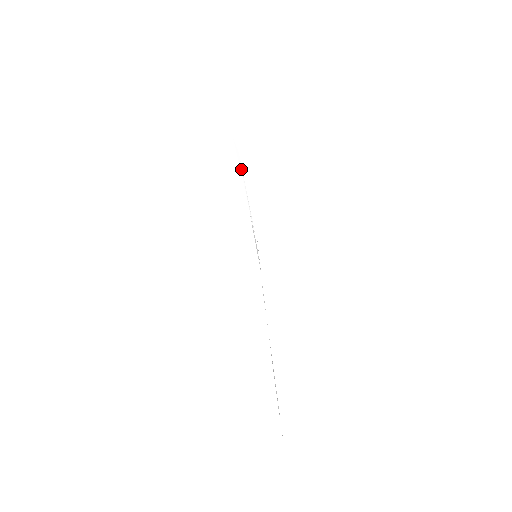
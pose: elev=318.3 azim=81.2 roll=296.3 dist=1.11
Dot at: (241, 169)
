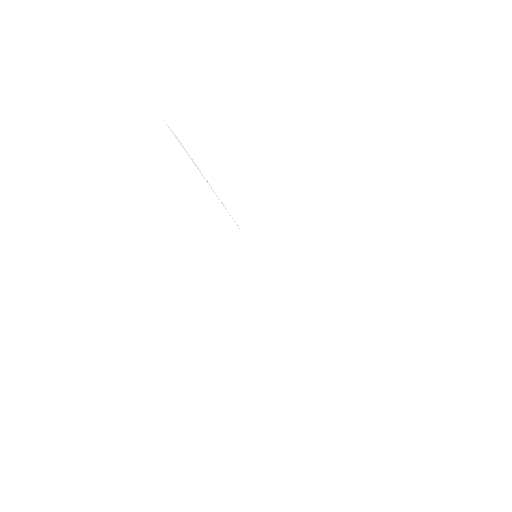
Dot at: (194, 163)
